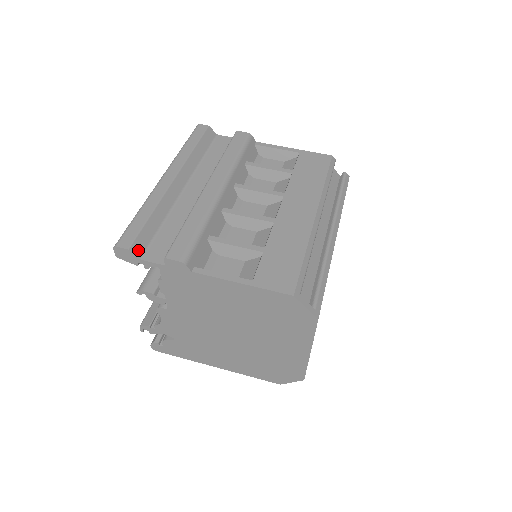
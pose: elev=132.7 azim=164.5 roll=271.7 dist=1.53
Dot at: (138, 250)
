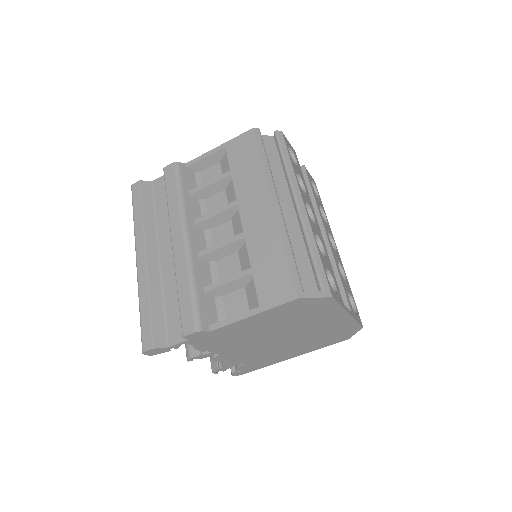
Dot at: (161, 342)
